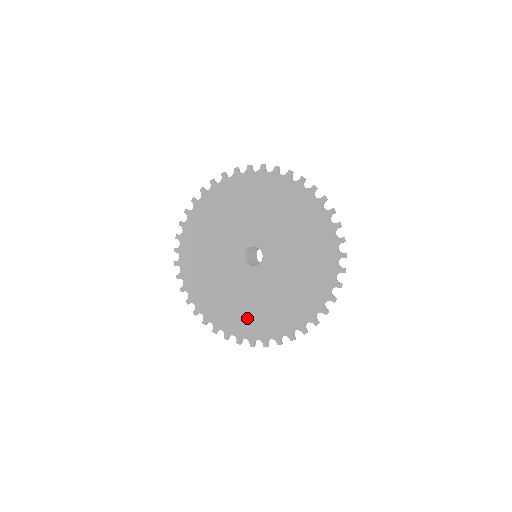
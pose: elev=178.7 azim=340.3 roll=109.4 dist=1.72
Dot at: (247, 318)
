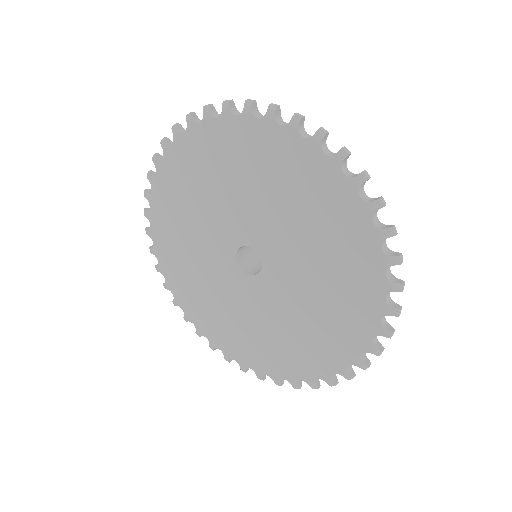
Dot at: (215, 320)
